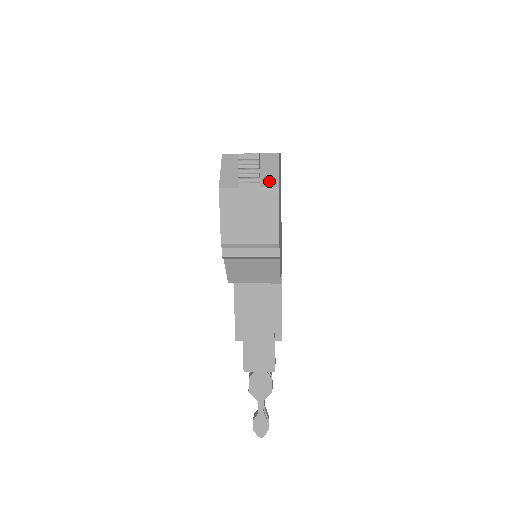
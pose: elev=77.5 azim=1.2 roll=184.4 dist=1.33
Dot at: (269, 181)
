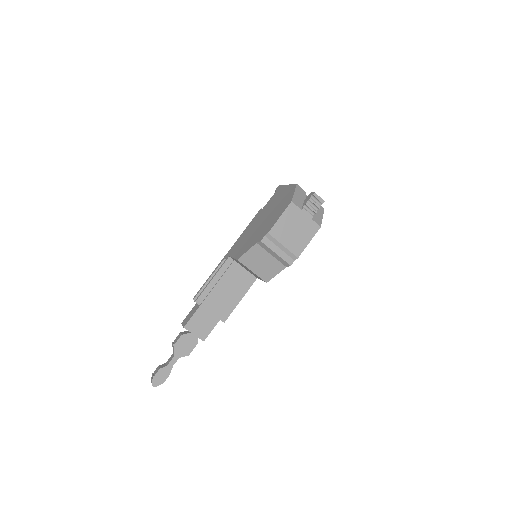
Dot at: (317, 220)
